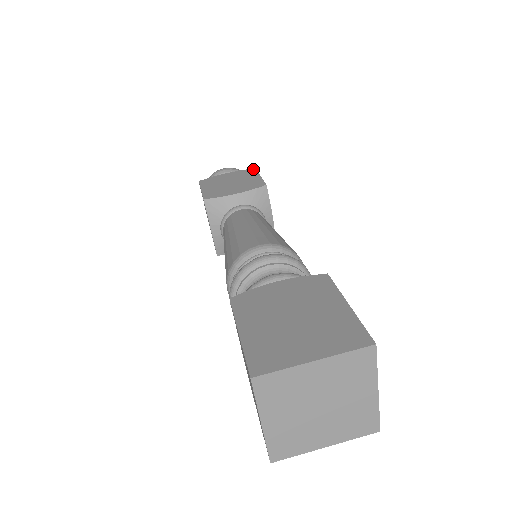
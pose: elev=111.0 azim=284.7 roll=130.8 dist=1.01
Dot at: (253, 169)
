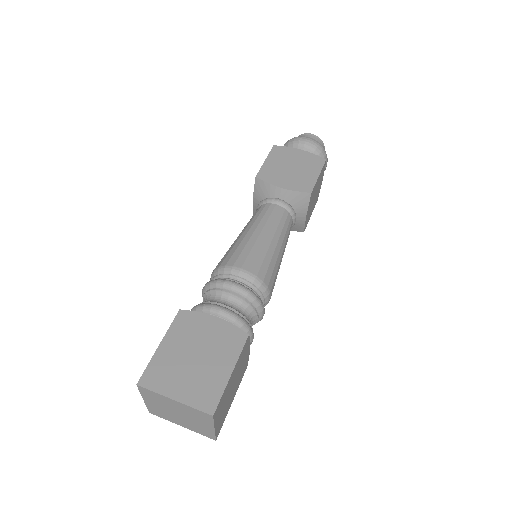
Dot at: (323, 160)
